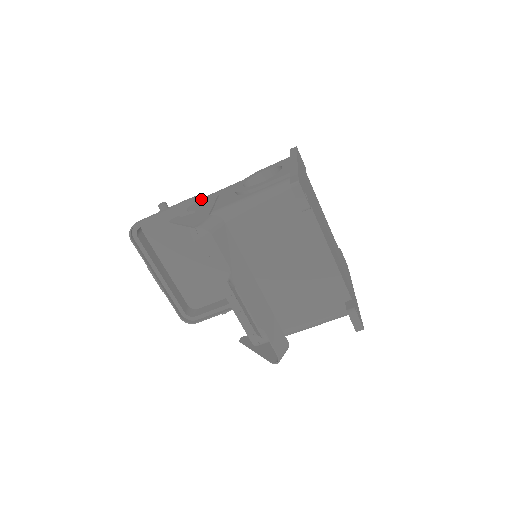
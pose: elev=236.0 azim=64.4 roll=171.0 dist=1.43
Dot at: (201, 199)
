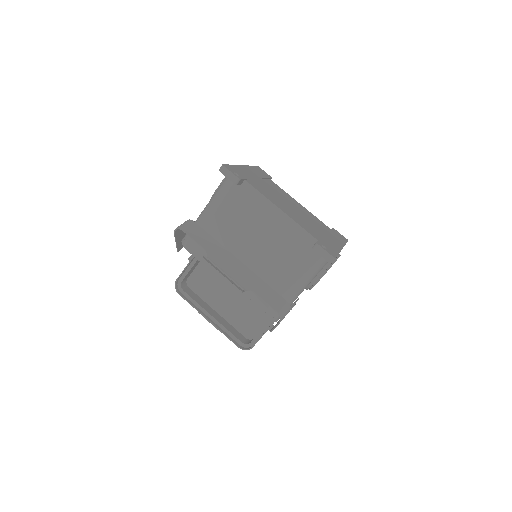
Dot at: occluded
